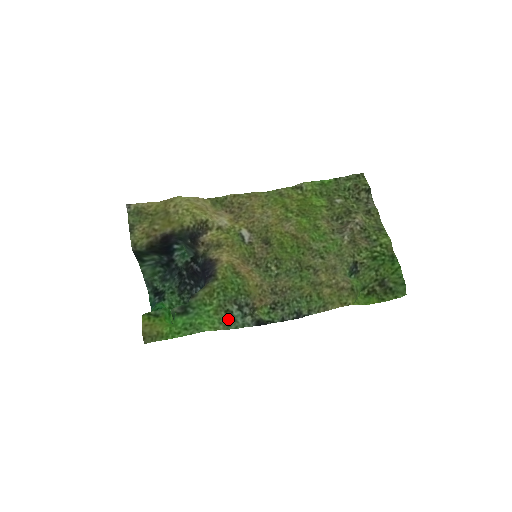
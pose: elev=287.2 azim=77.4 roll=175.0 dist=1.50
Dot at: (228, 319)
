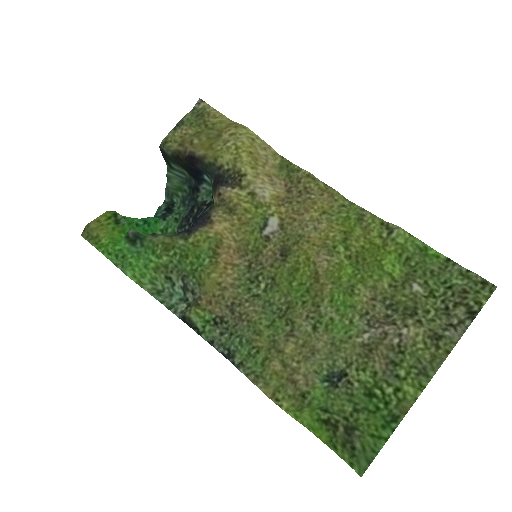
Dot at: (166, 287)
